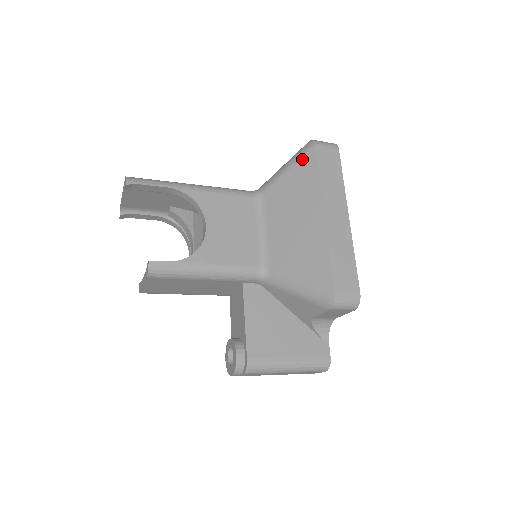
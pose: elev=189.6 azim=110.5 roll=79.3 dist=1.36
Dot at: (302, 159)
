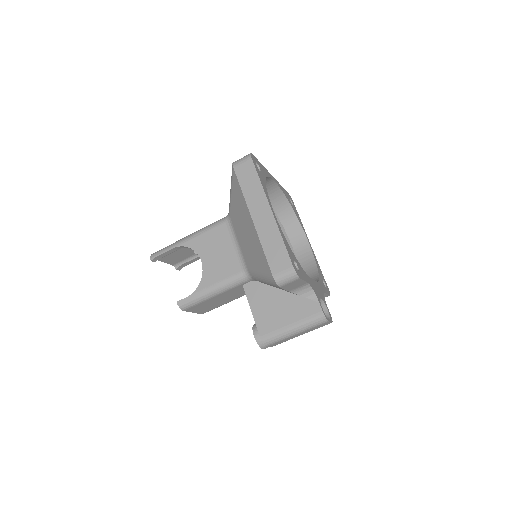
Dot at: (232, 182)
